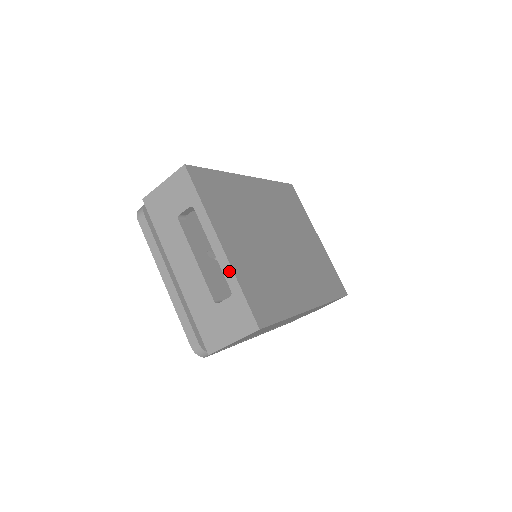
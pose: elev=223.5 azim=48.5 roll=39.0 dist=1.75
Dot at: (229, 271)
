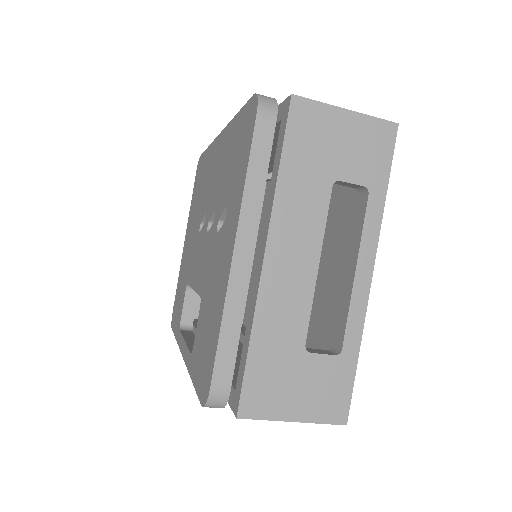
Dot at: (359, 320)
